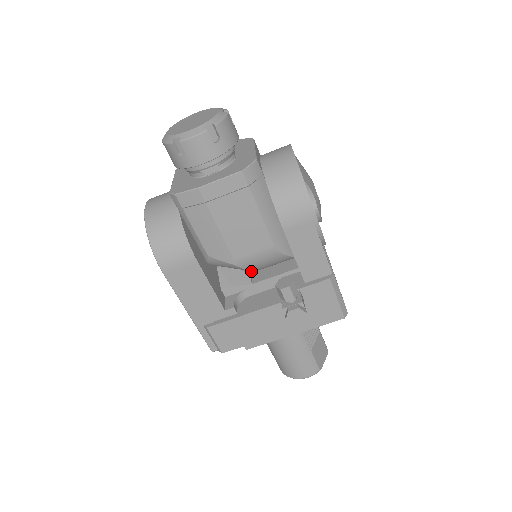
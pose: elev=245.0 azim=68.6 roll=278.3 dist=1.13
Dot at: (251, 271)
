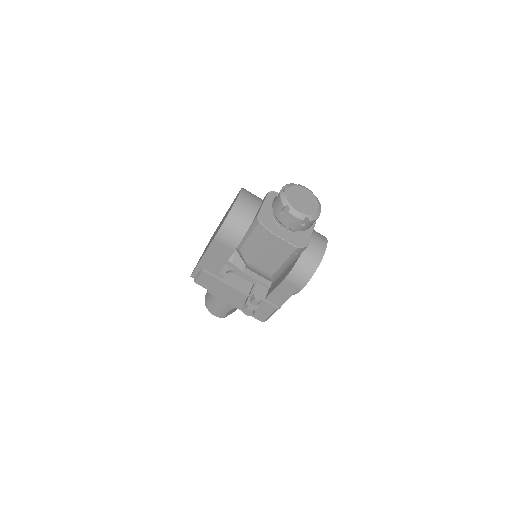
Dot at: occluded
